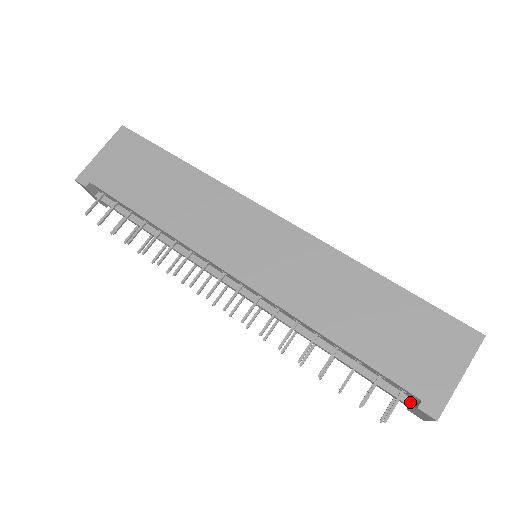
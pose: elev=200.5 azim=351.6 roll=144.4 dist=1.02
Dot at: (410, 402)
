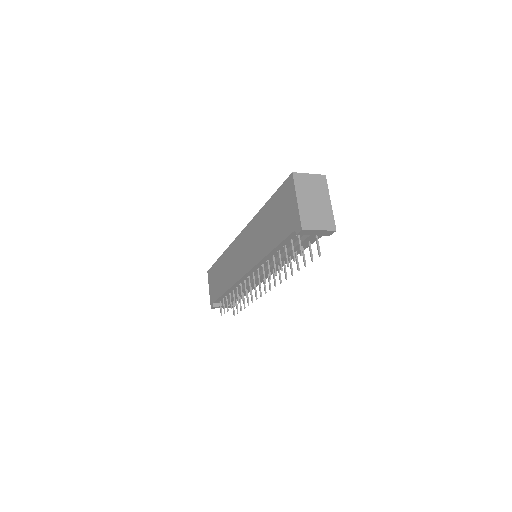
Dot at: (308, 234)
